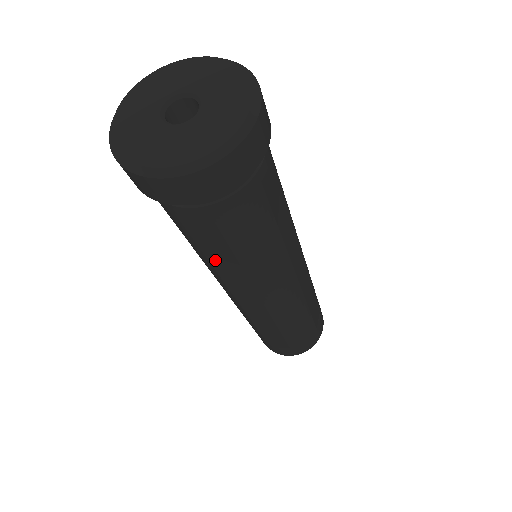
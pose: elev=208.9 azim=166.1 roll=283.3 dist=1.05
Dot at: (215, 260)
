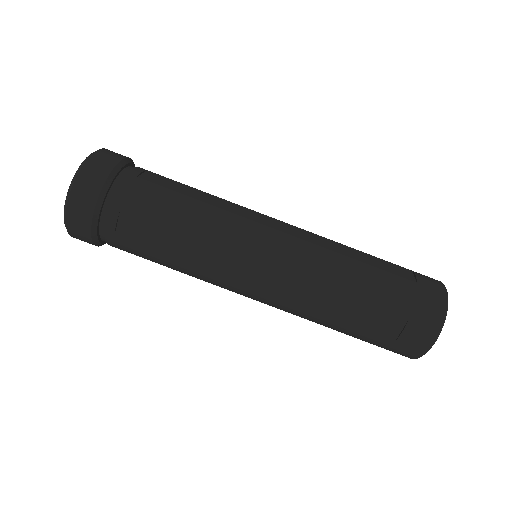
Dot at: (181, 255)
